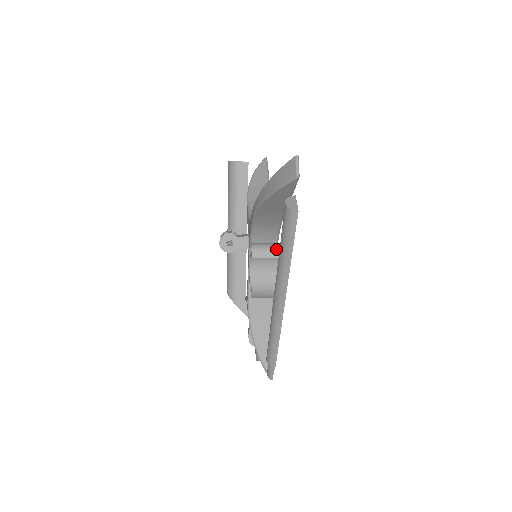
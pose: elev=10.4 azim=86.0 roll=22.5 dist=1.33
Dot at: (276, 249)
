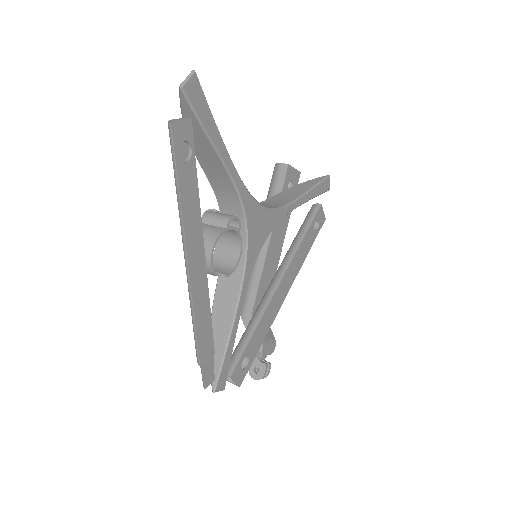
Dot at: (225, 218)
